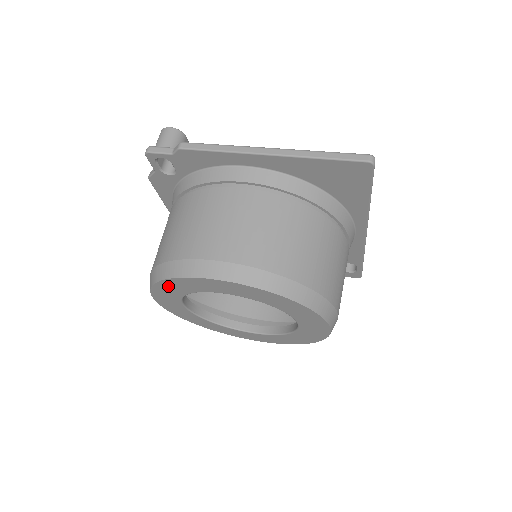
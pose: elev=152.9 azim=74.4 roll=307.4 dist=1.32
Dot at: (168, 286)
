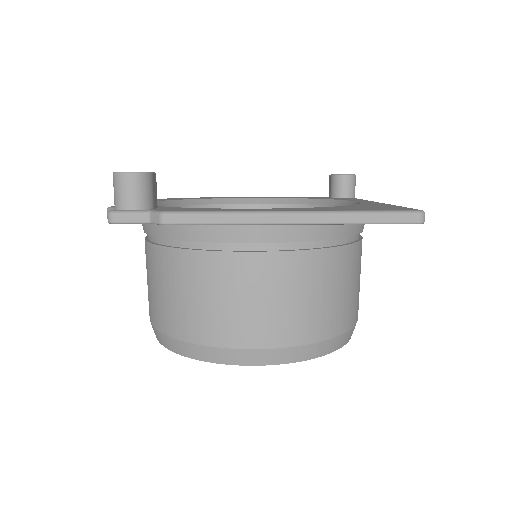
Dot at: occluded
